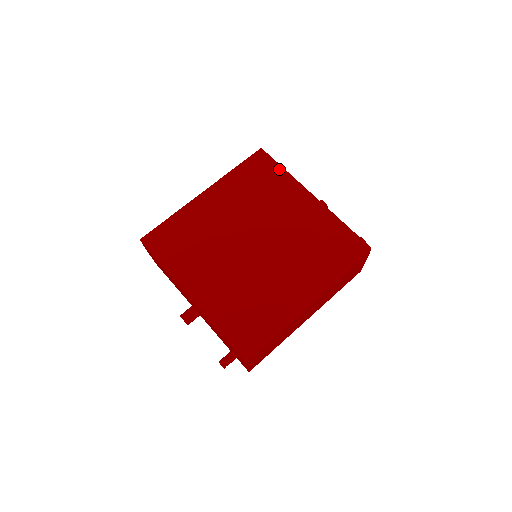
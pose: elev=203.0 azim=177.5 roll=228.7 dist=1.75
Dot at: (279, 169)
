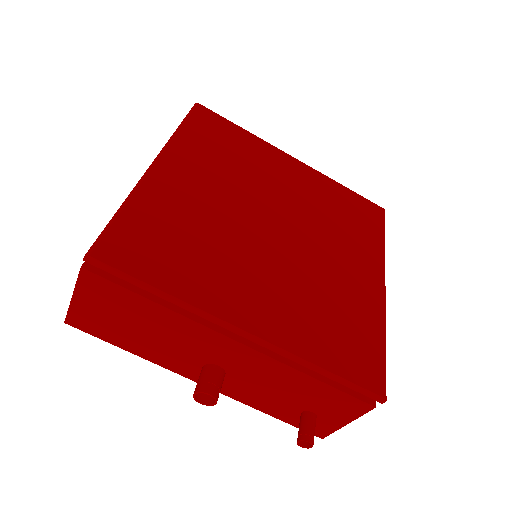
Dot at: (238, 129)
